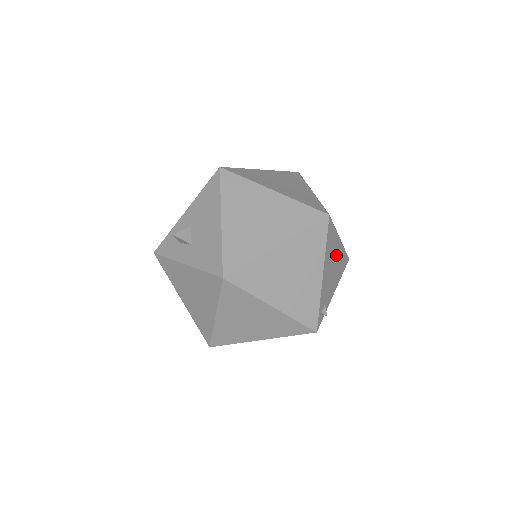
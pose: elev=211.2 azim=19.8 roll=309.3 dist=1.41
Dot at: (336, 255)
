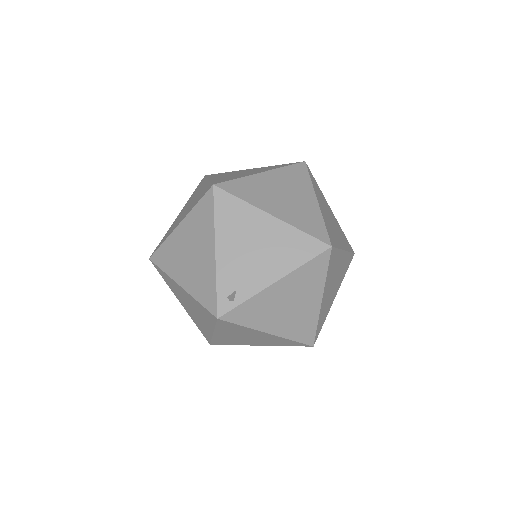
Dot at: (263, 234)
